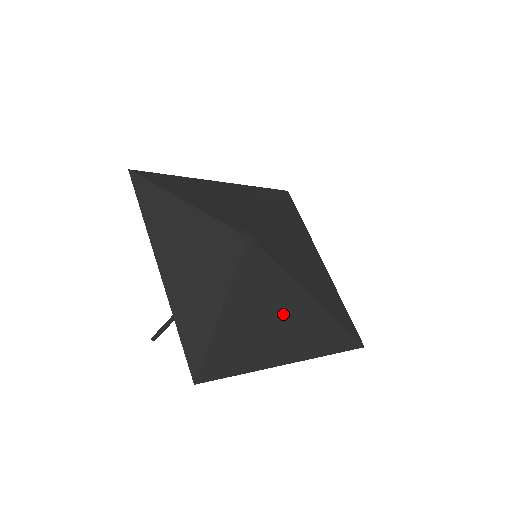
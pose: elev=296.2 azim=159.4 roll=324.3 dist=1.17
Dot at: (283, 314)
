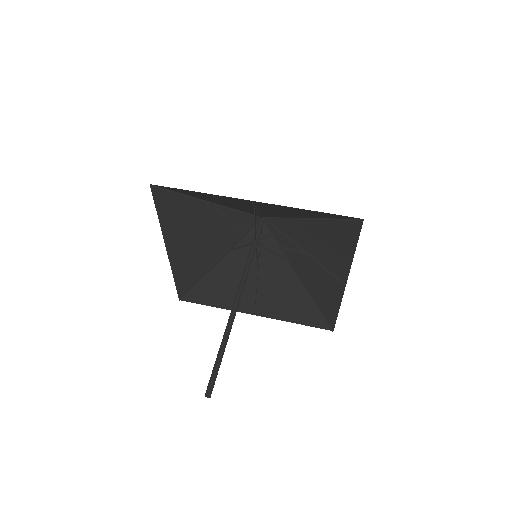
Dot at: (313, 263)
